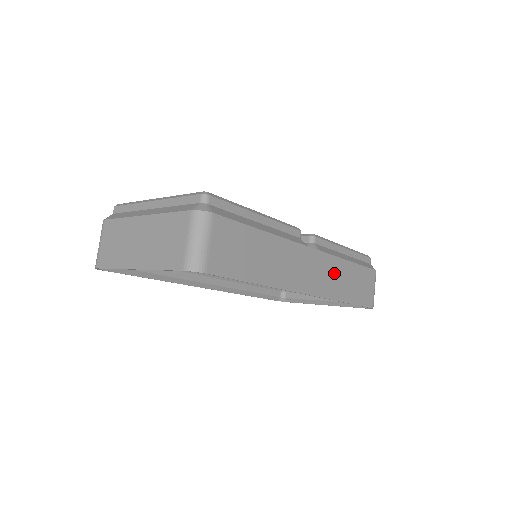
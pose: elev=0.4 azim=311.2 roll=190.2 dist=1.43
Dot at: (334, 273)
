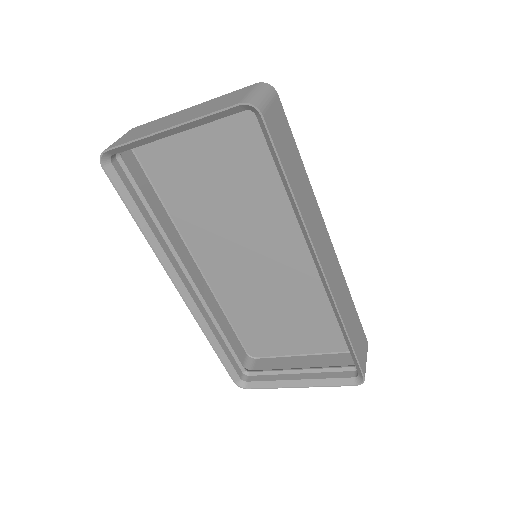
Dot at: (341, 287)
